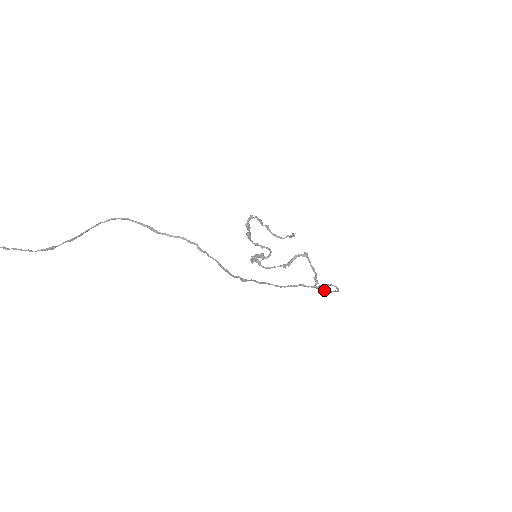
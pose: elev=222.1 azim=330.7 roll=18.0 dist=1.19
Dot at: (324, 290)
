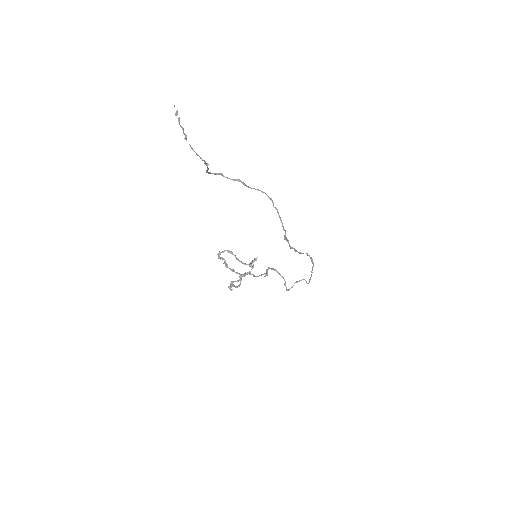
Dot at: occluded
